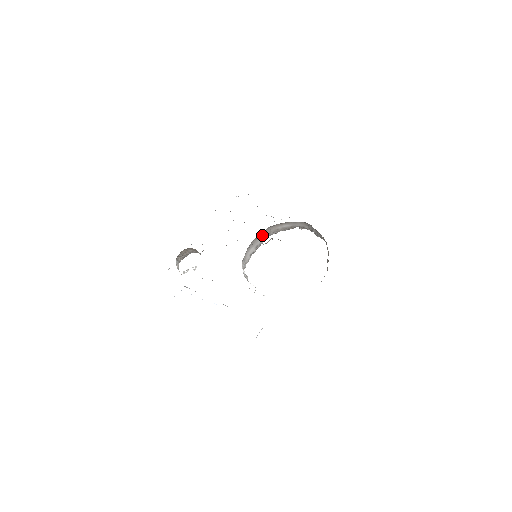
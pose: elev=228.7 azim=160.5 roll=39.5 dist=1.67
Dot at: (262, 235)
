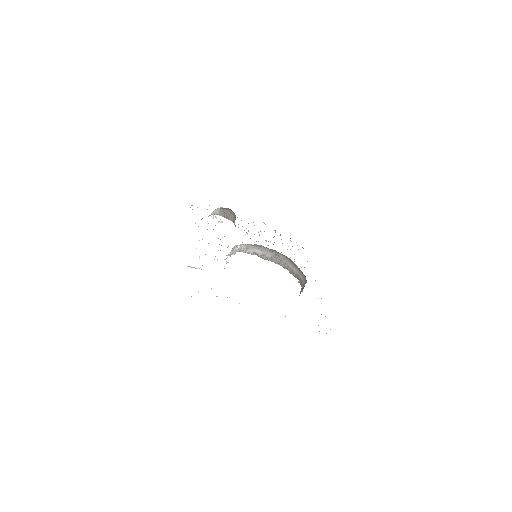
Dot at: occluded
